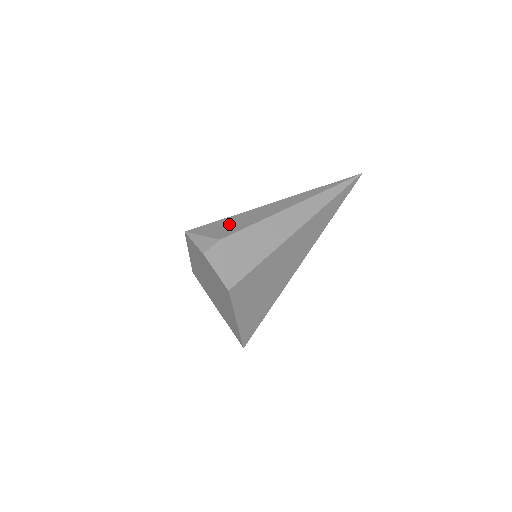
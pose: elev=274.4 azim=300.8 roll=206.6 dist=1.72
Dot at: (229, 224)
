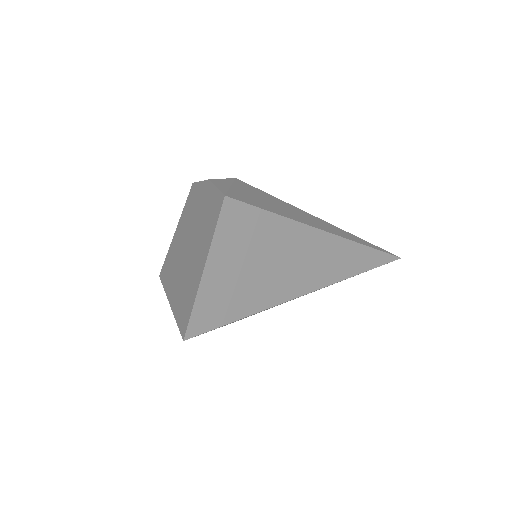
Dot at: occluded
